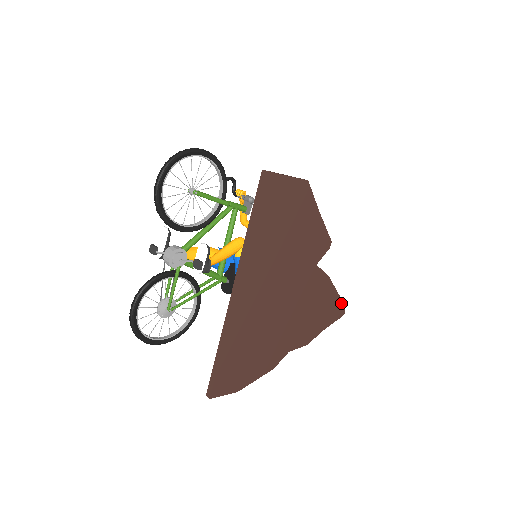
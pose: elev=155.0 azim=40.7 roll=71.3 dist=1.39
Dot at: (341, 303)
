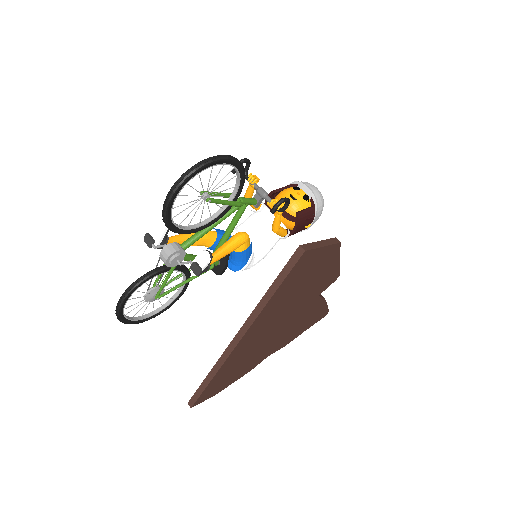
Dot at: (327, 310)
